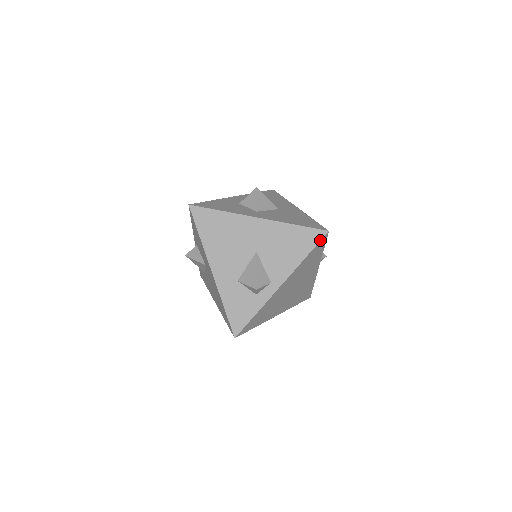
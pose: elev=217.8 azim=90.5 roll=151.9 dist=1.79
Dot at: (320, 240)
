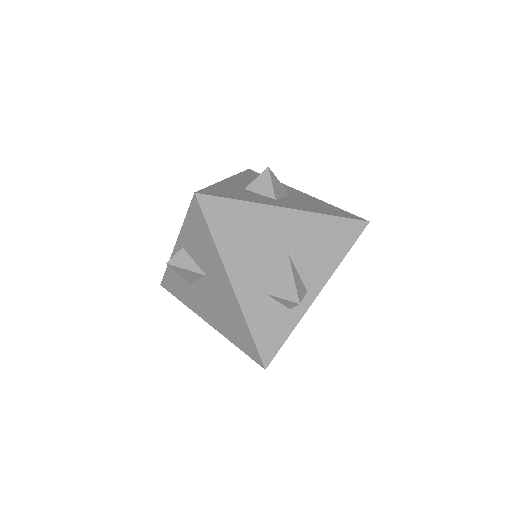
Dot at: (361, 233)
